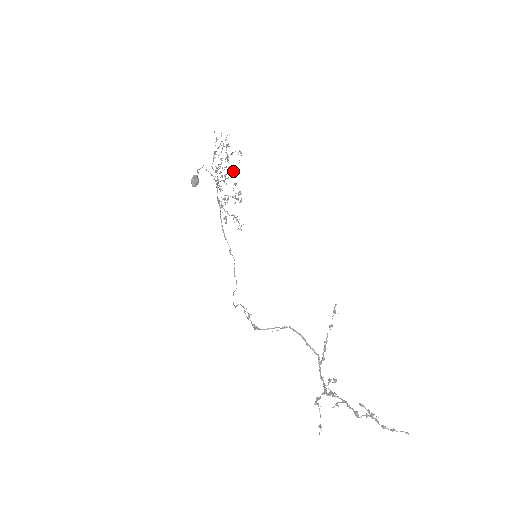
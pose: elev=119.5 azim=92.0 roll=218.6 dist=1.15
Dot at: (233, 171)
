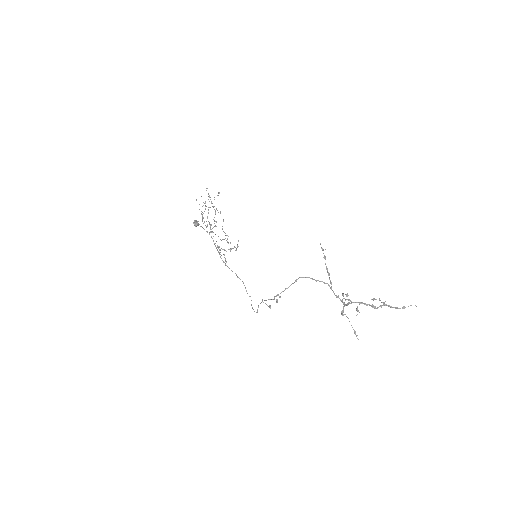
Dot at: (218, 212)
